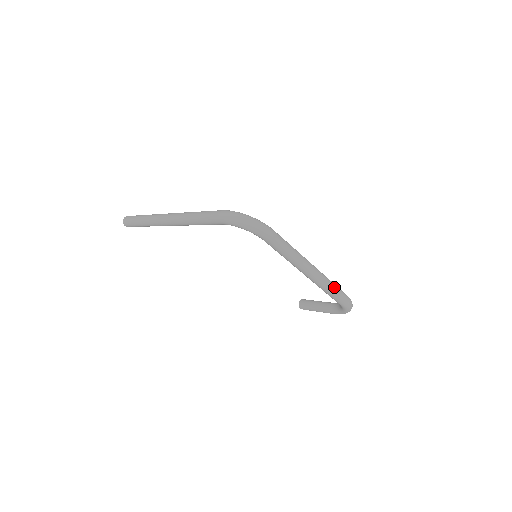
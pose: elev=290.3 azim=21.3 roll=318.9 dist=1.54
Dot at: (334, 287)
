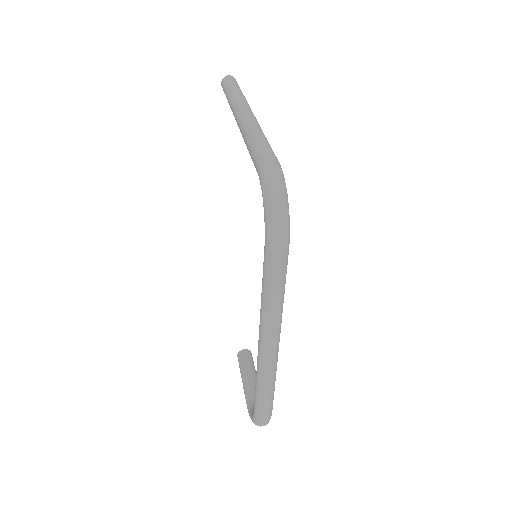
Dot at: (269, 388)
